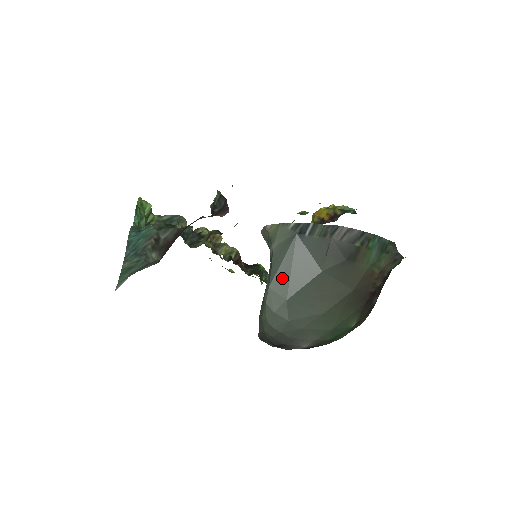
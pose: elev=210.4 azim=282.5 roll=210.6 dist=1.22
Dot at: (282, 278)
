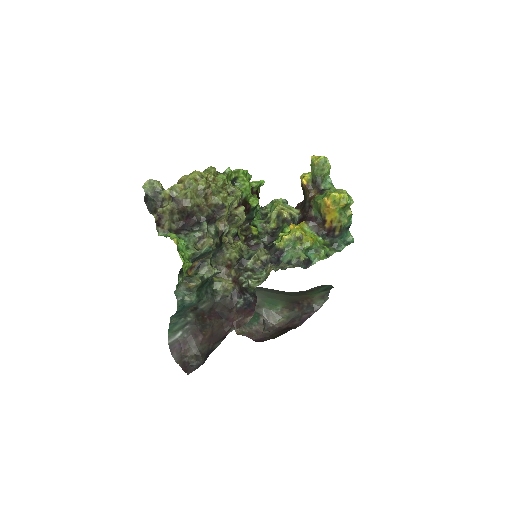
Dot at: occluded
